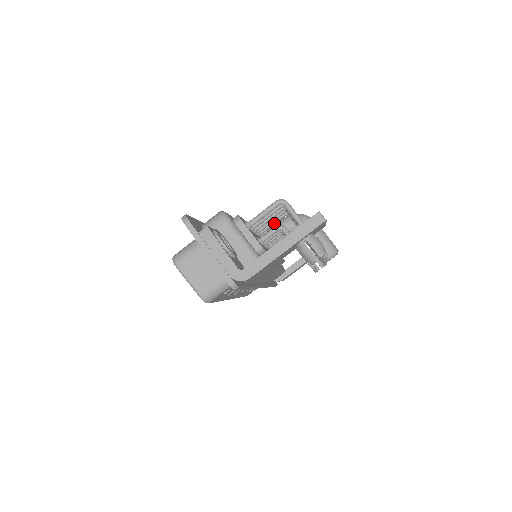
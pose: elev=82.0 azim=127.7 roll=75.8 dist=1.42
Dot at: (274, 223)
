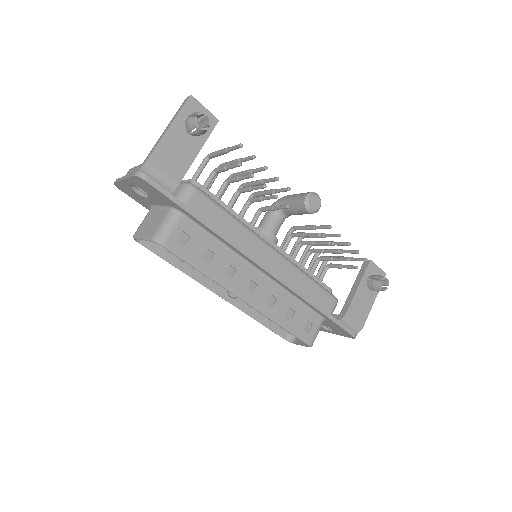
Dot at: occluded
